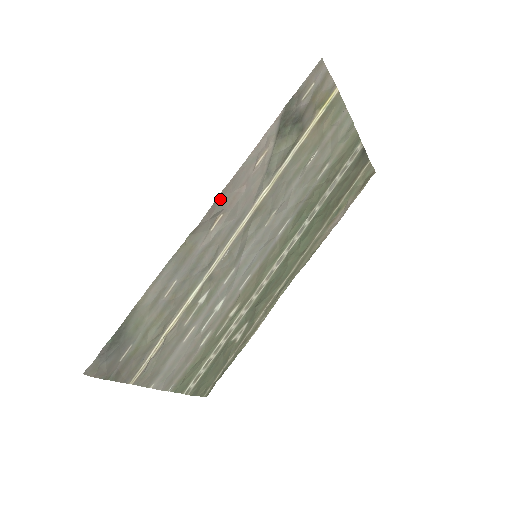
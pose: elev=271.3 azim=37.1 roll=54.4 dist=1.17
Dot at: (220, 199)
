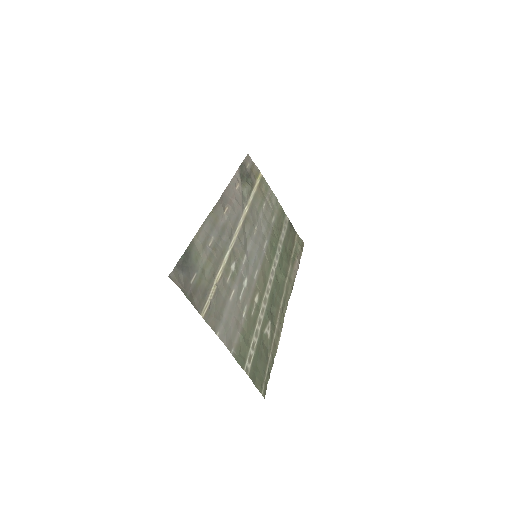
Dot at: (224, 197)
